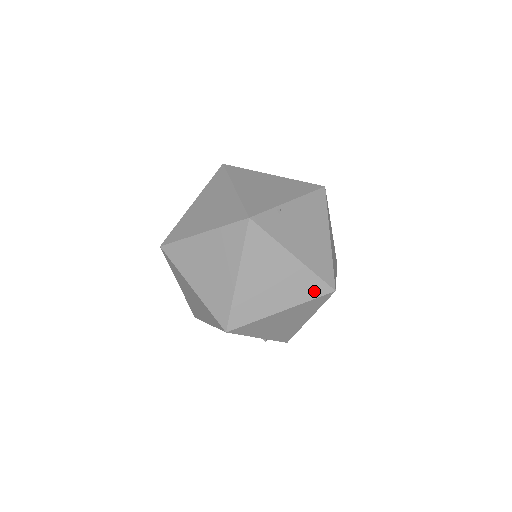
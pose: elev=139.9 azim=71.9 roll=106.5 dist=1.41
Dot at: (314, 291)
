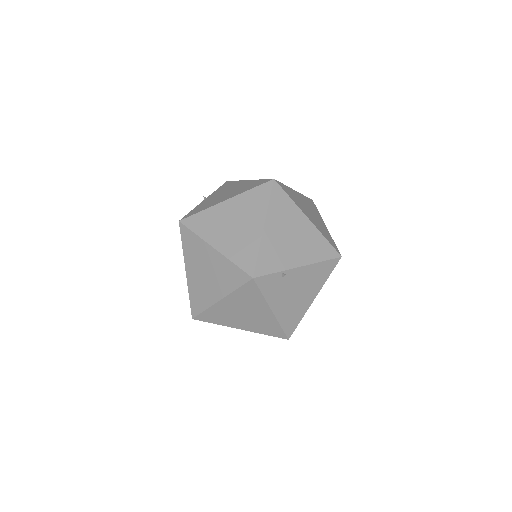
Dot at: (273, 332)
